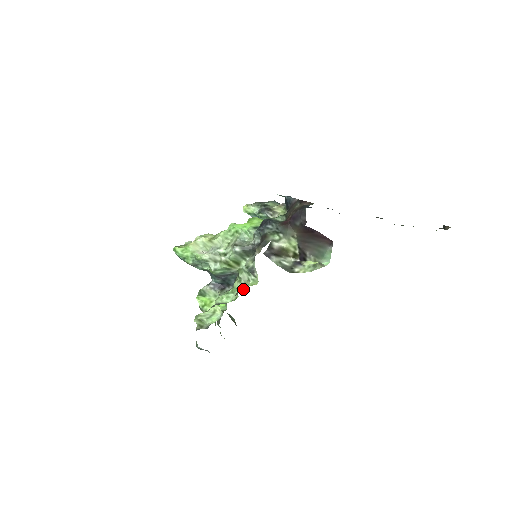
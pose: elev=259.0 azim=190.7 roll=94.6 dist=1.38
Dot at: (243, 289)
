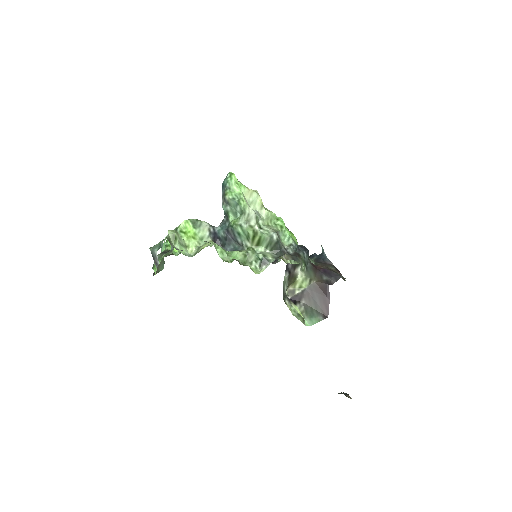
Dot at: (243, 263)
